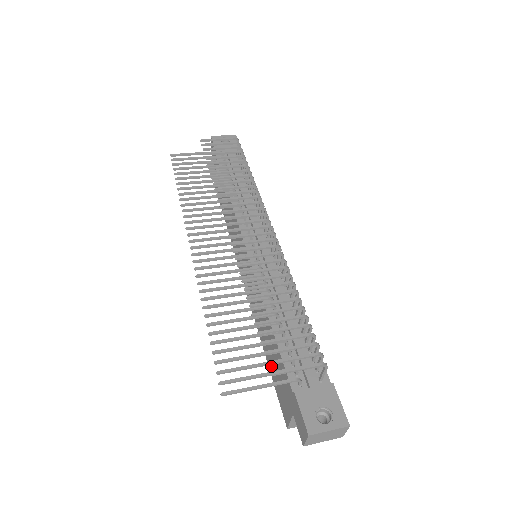
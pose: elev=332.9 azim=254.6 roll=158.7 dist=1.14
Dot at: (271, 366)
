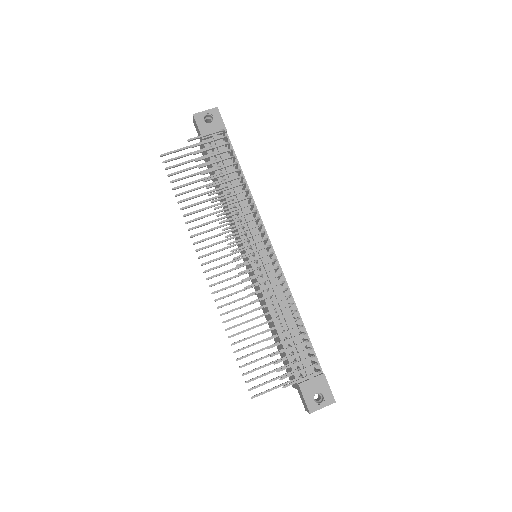
Dot at: (277, 346)
